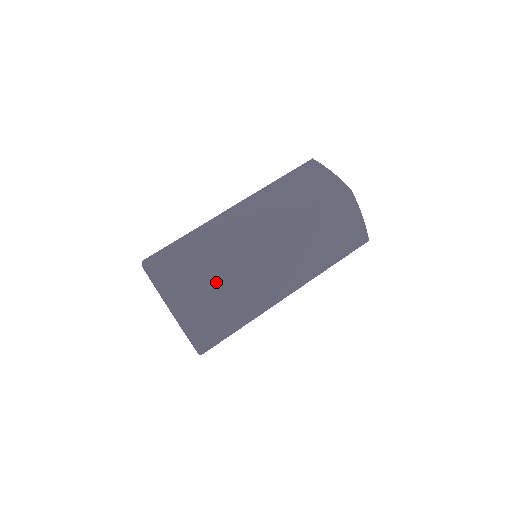
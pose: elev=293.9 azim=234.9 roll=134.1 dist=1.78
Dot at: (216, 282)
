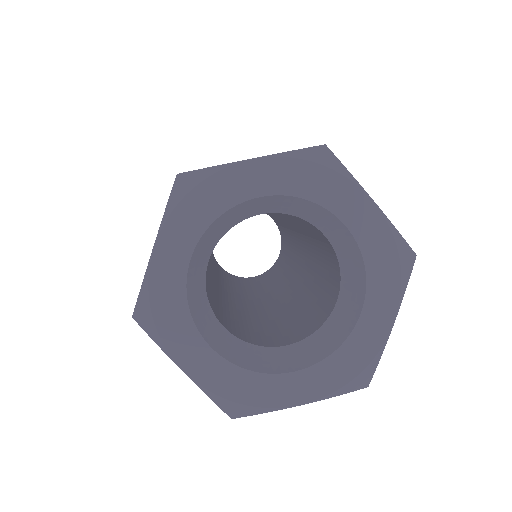
Dot at: occluded
